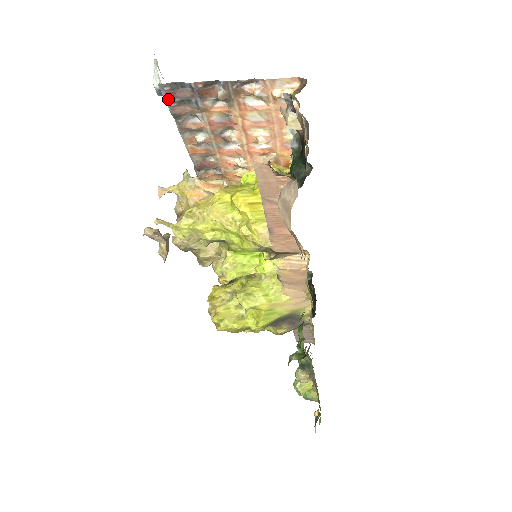
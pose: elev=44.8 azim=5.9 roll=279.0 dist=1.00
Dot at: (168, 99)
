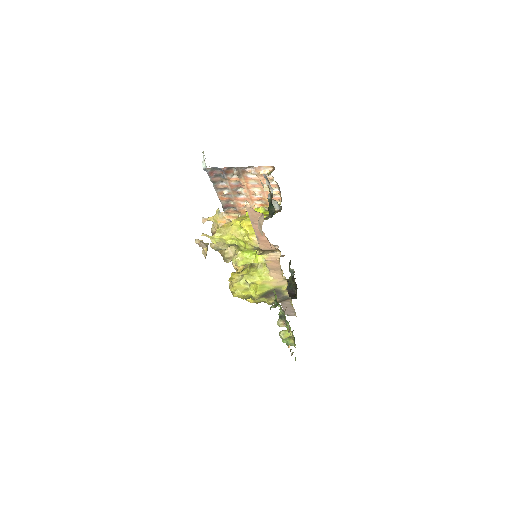
Dot at: (210, 175)
